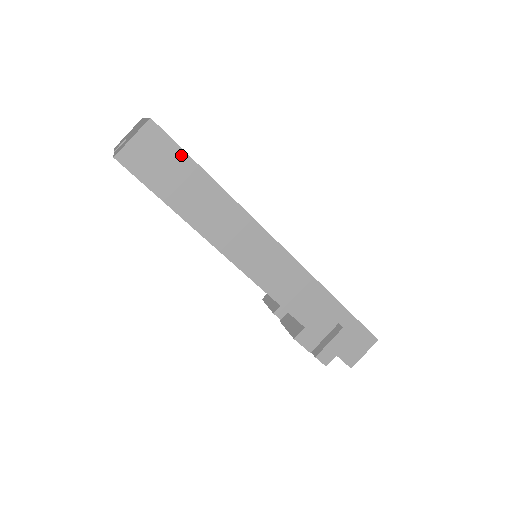
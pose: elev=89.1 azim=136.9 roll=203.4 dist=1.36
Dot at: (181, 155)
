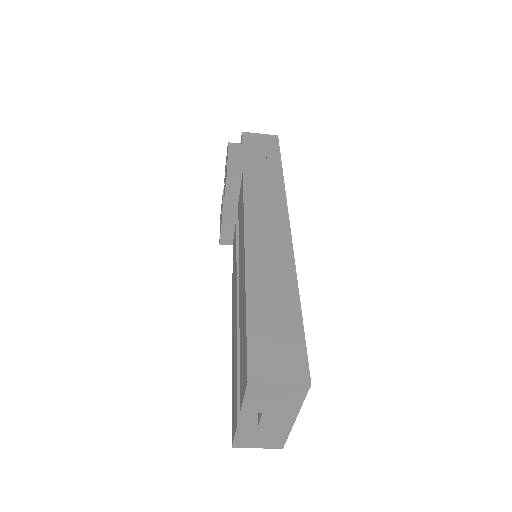
Dot at: occluded
